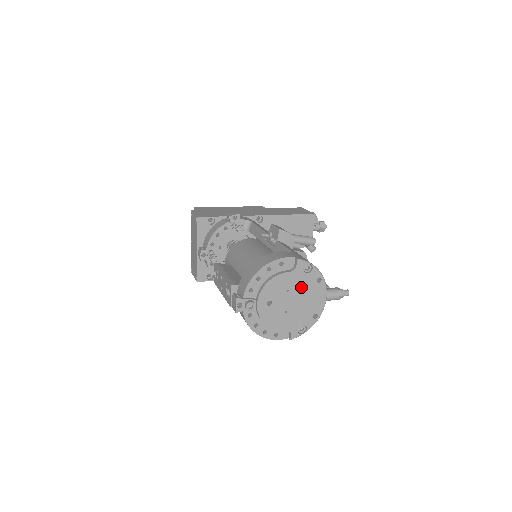
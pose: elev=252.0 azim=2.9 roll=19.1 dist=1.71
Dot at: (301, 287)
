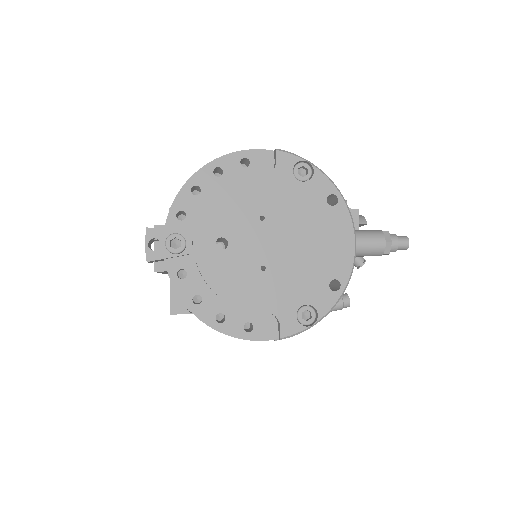
Dot at: (292, 212)
